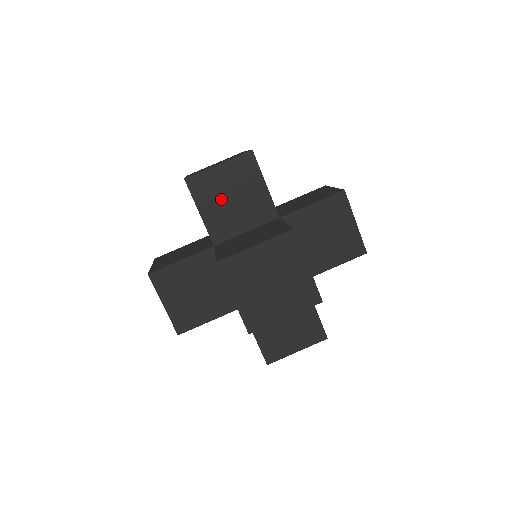
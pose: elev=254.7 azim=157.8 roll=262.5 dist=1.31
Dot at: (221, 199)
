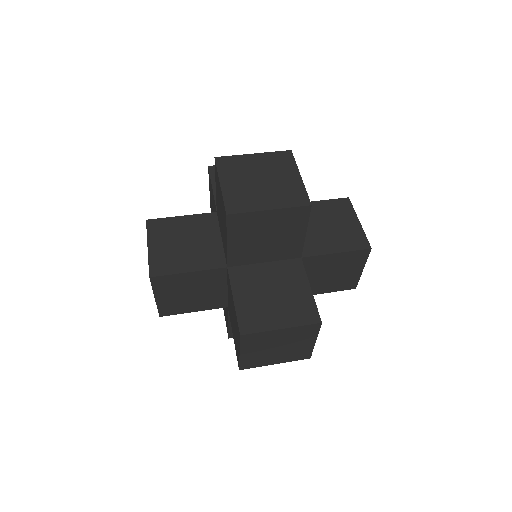
Dot at: occluded
